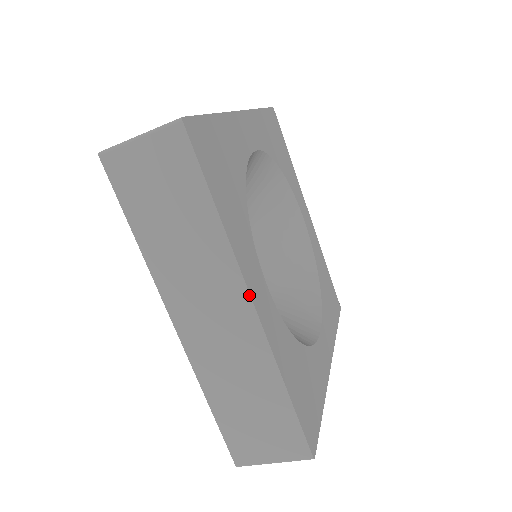
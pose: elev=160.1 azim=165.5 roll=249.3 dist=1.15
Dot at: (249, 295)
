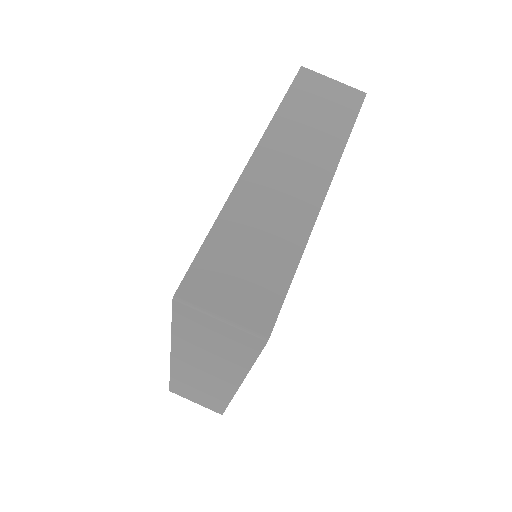
Dot at: (330, 183)
